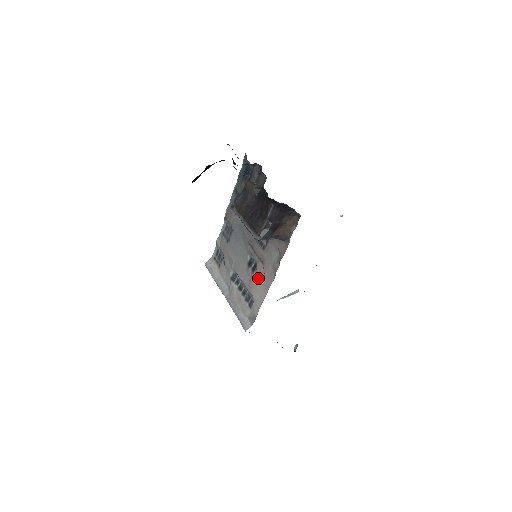
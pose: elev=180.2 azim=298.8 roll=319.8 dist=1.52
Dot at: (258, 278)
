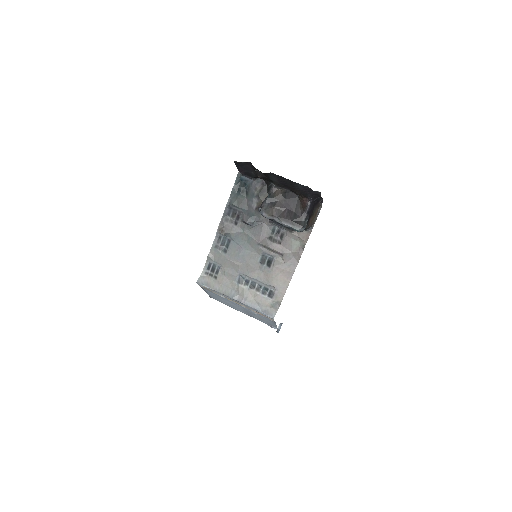
Dot at: (278, 269)
